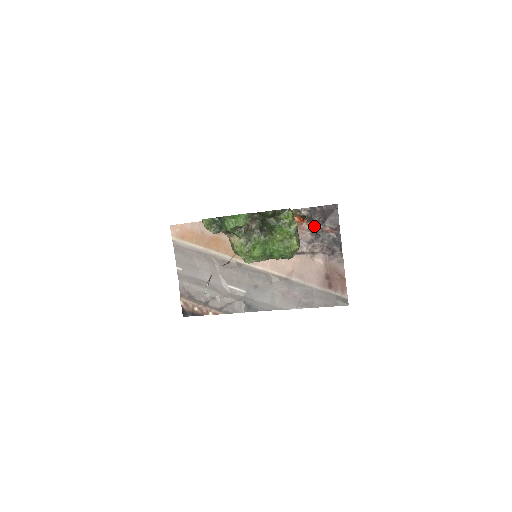
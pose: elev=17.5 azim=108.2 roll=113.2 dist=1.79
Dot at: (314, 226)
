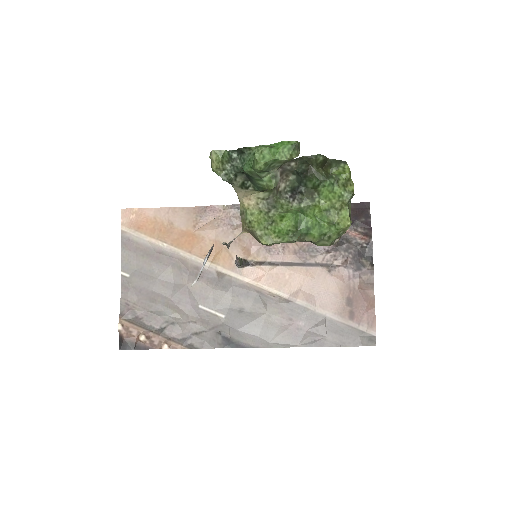
Dot at: occluded
